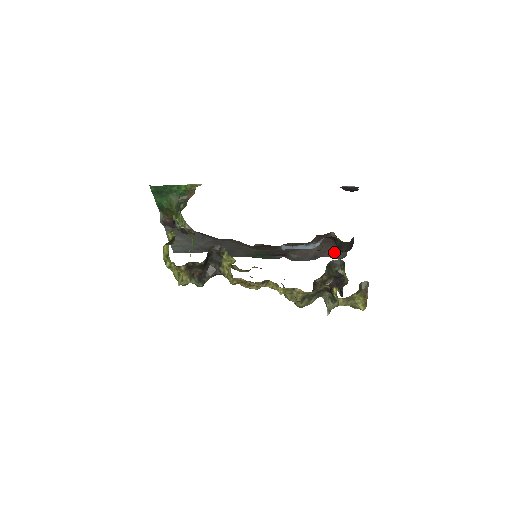
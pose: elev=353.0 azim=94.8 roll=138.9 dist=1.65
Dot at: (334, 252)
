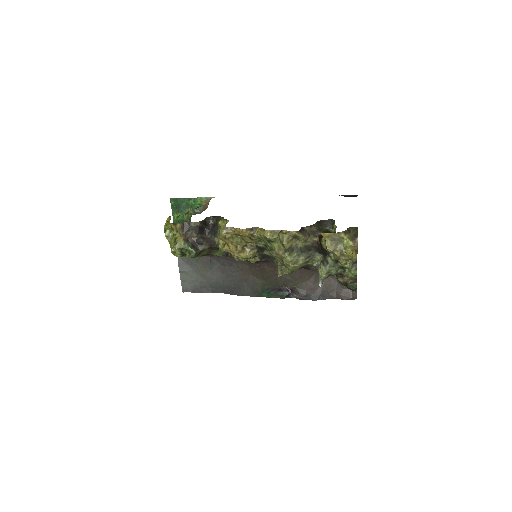
Dot at: (343, 291)
